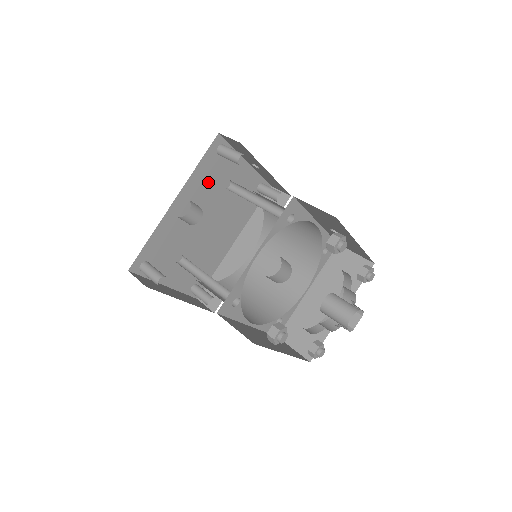
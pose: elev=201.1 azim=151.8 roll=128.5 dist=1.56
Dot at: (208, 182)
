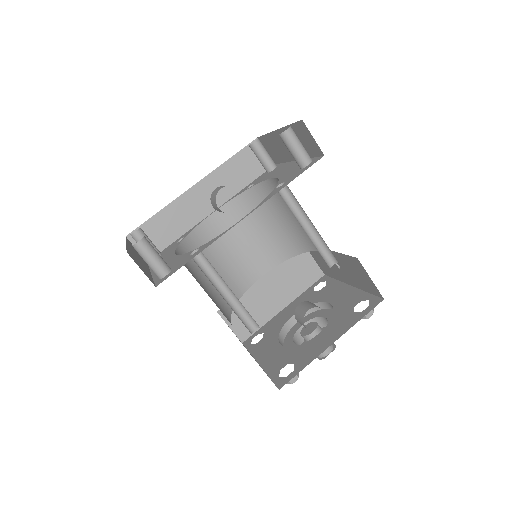
Dot at: occluded
